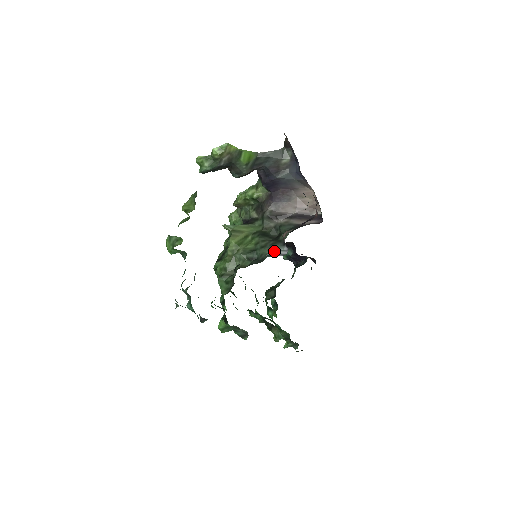
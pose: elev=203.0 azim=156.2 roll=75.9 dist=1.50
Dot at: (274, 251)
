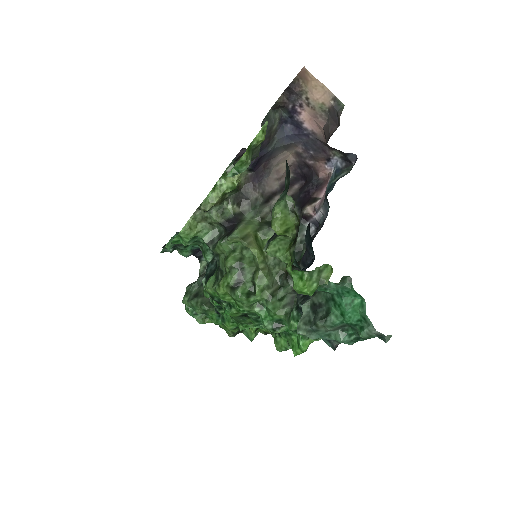
Dot at: (303, 234)
